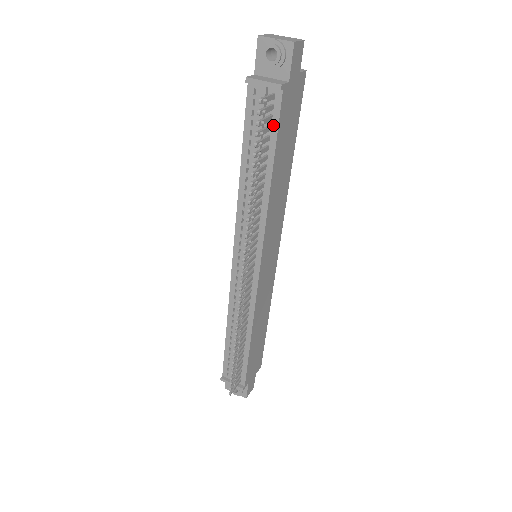
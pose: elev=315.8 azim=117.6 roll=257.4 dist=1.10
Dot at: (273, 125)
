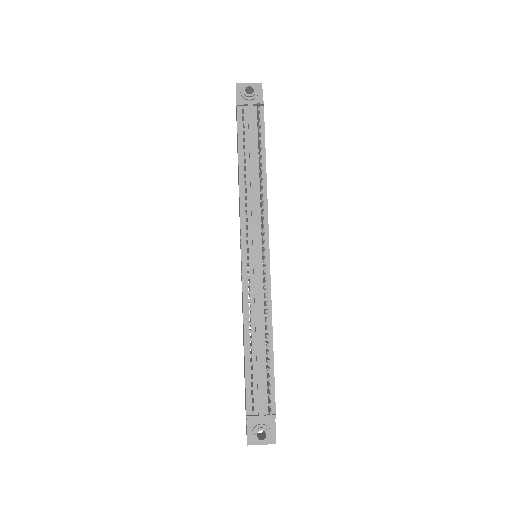
Dot at: (261, 130)
